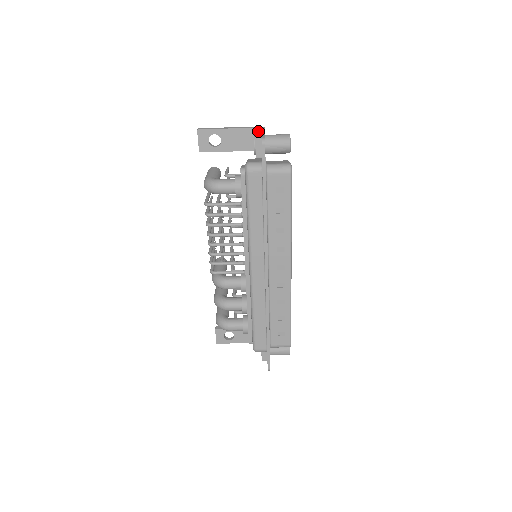
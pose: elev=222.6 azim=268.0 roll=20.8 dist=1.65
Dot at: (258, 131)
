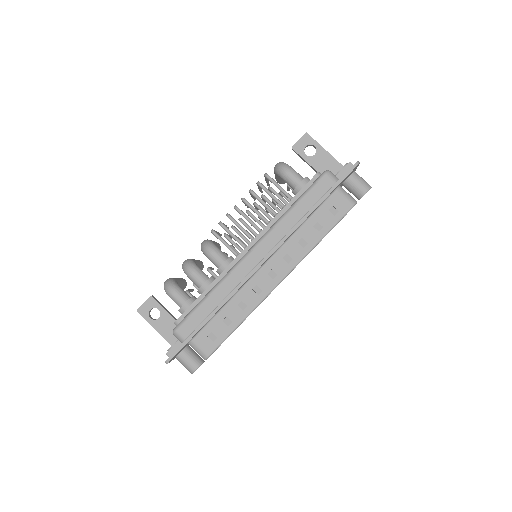
Dot at: occluded
